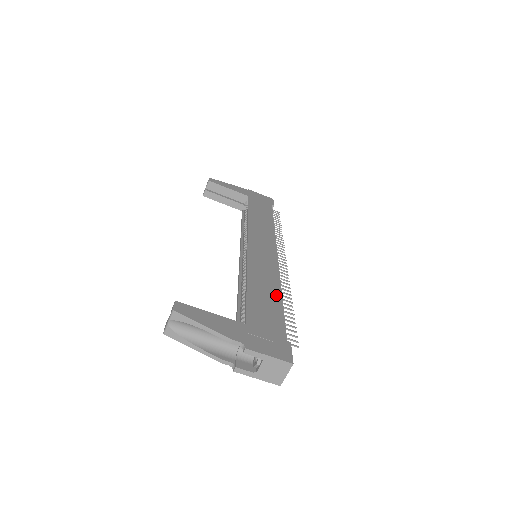
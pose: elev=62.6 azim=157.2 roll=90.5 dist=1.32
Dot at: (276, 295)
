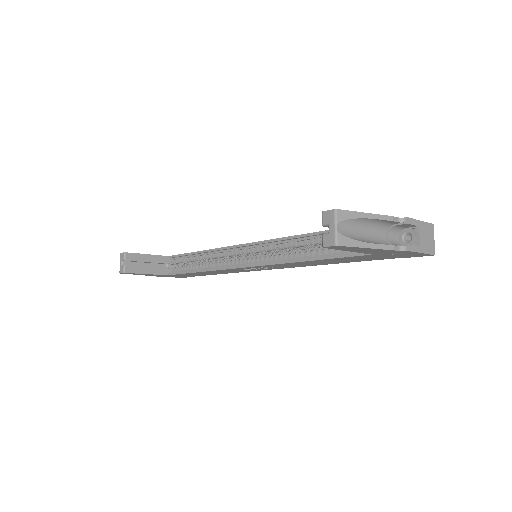
Dot at: occluded
